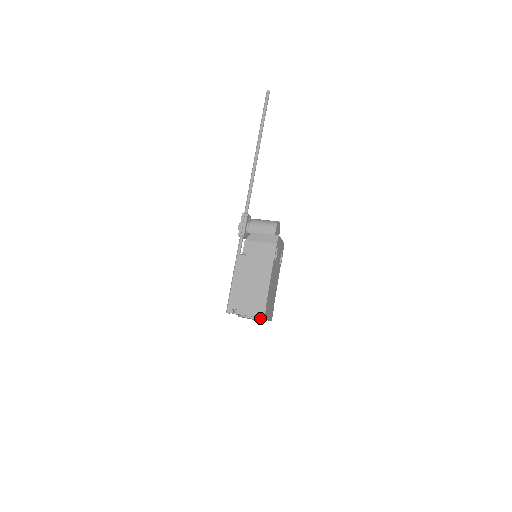
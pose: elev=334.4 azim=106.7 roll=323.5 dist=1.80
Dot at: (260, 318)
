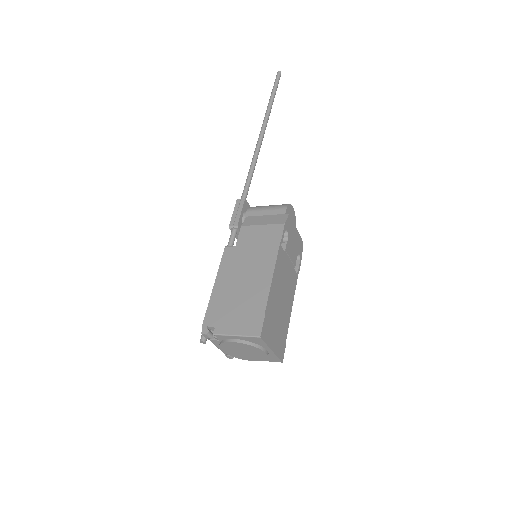
Dot at: (256, 344)
